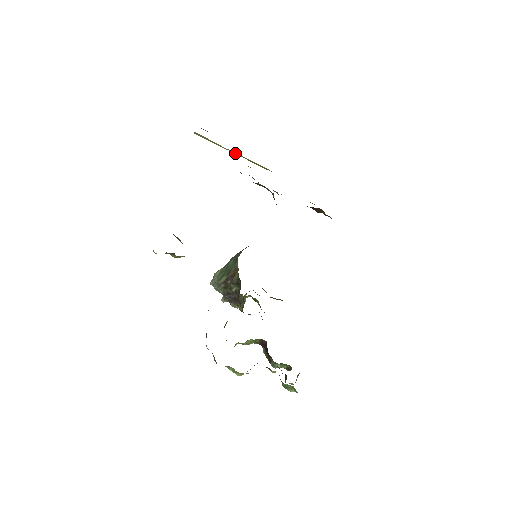
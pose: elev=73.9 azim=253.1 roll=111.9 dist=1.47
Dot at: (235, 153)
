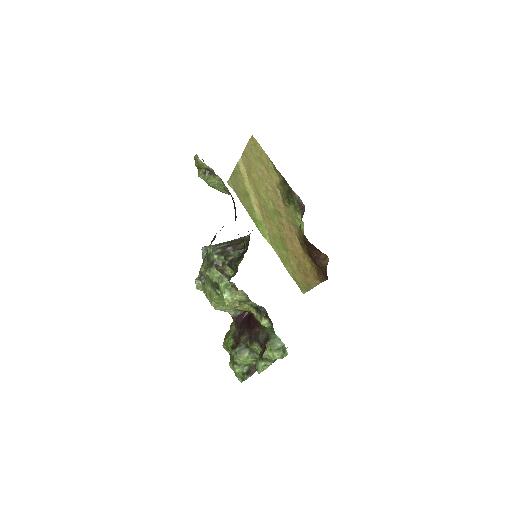
Dot at: (254, 202)
